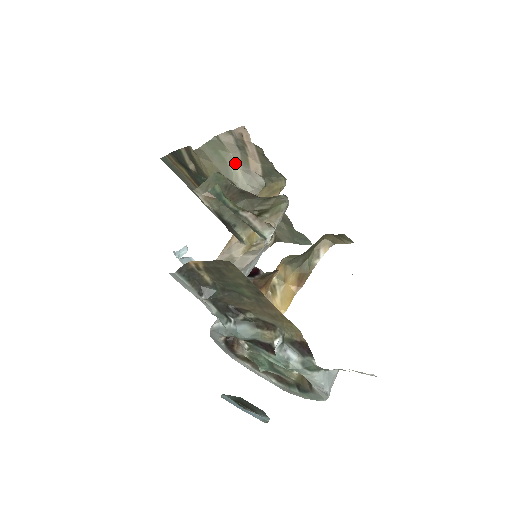
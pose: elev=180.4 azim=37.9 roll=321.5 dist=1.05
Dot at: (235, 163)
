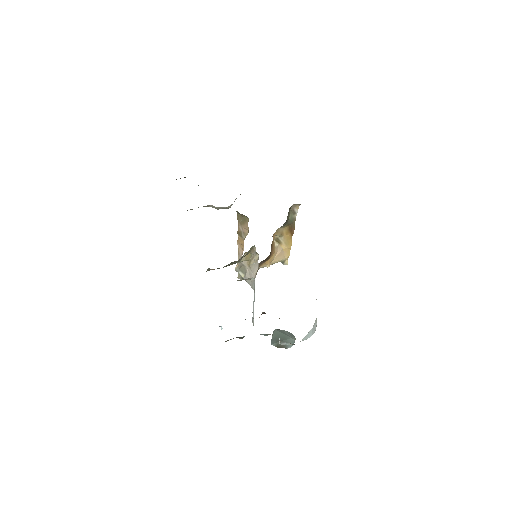
Dot at: (212, 206)
